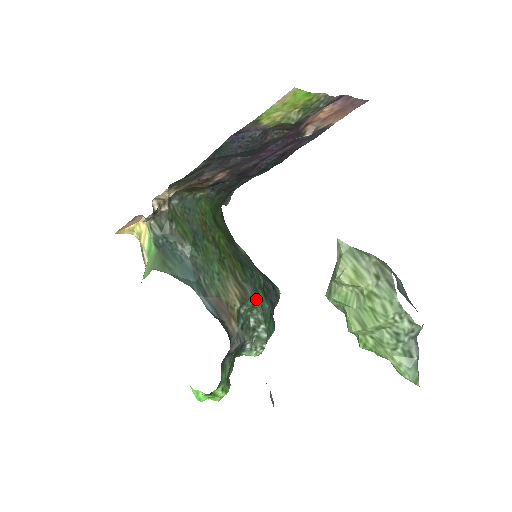
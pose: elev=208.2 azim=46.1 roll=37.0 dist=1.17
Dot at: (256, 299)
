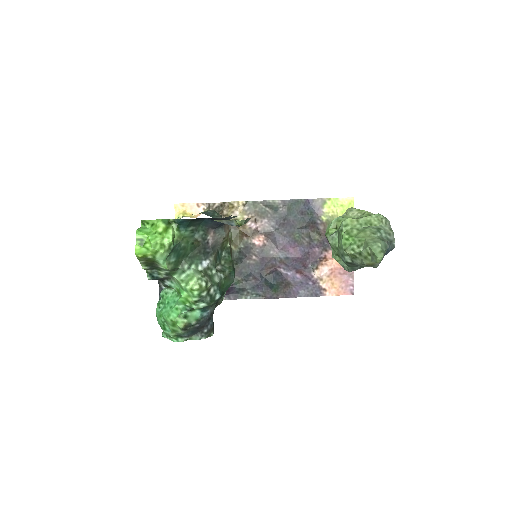
Dot at: occluded
